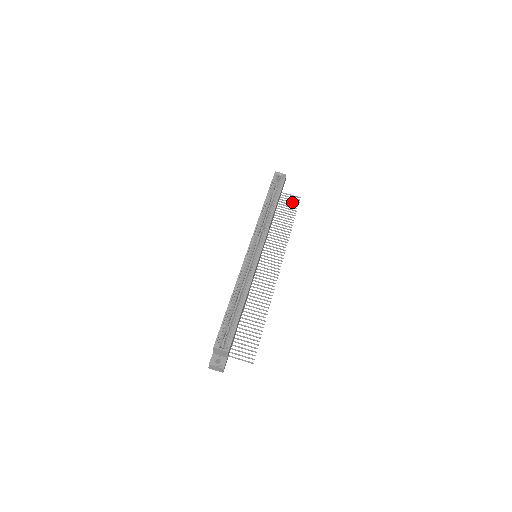
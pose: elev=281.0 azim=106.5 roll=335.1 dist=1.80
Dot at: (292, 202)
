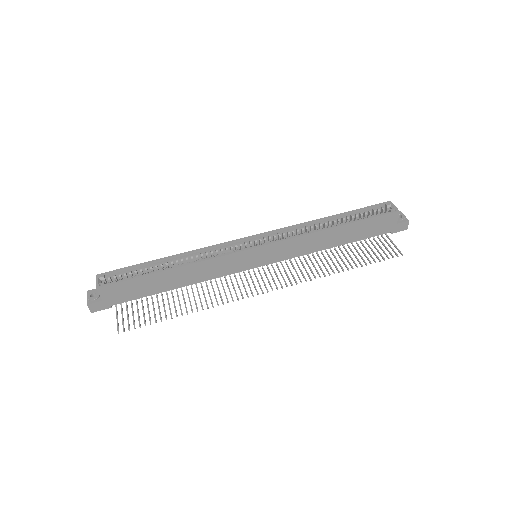
Dot at: (384, 251)
